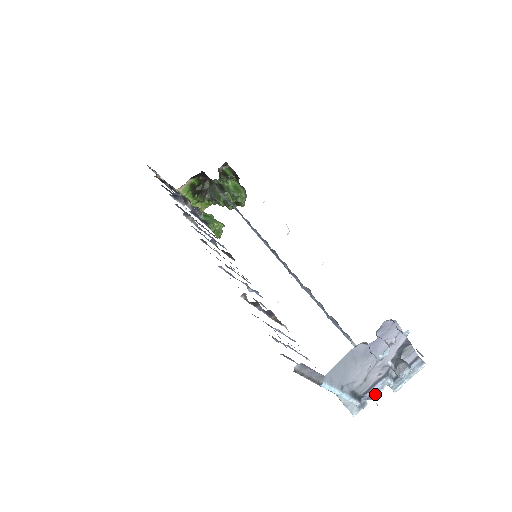
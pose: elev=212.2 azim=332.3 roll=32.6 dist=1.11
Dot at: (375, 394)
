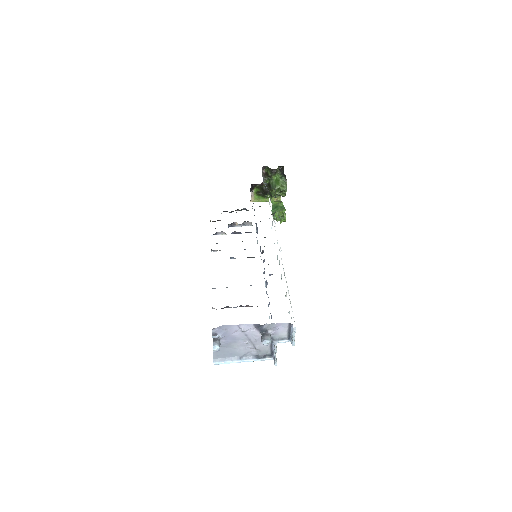
Dot at: (274, 353)
